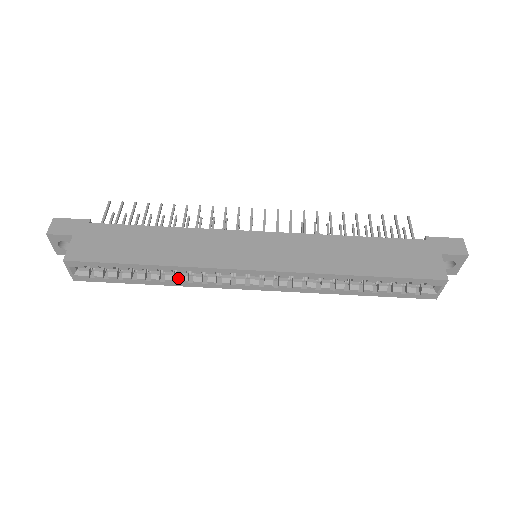
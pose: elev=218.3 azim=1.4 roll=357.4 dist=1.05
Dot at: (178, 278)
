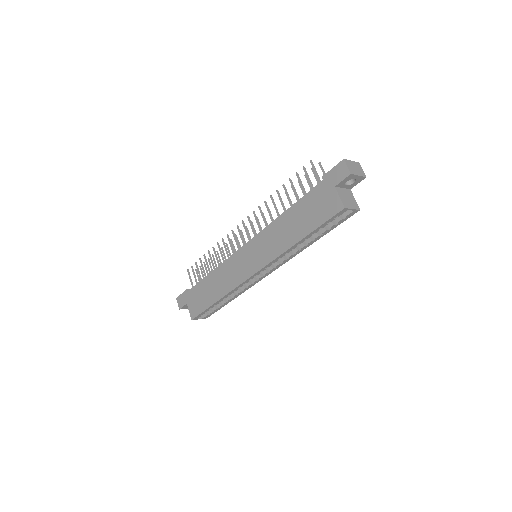
Dot at: (237, 292)
